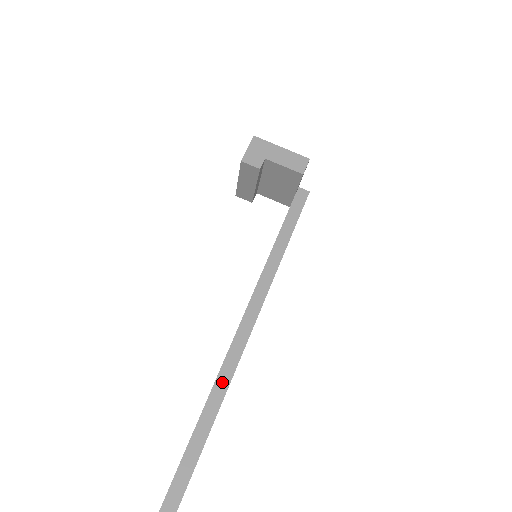
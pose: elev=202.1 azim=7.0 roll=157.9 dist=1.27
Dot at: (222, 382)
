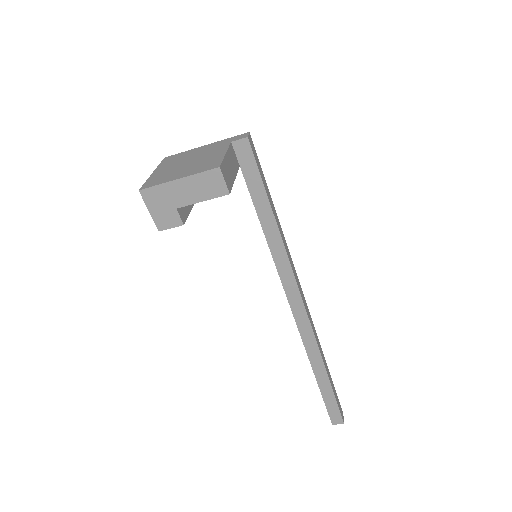
Dot at: (312, 352)
